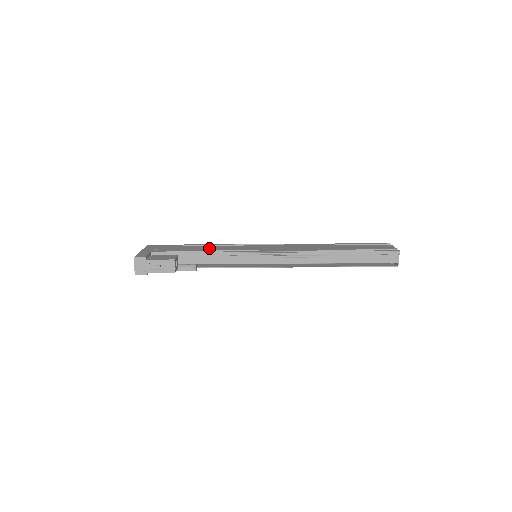
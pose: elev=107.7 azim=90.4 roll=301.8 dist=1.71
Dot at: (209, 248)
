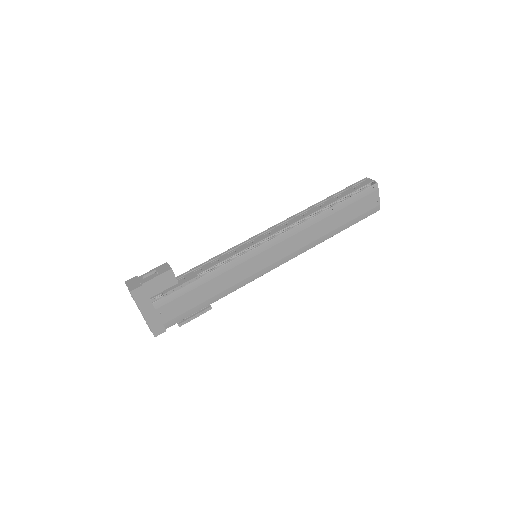
Dot at: occluded
